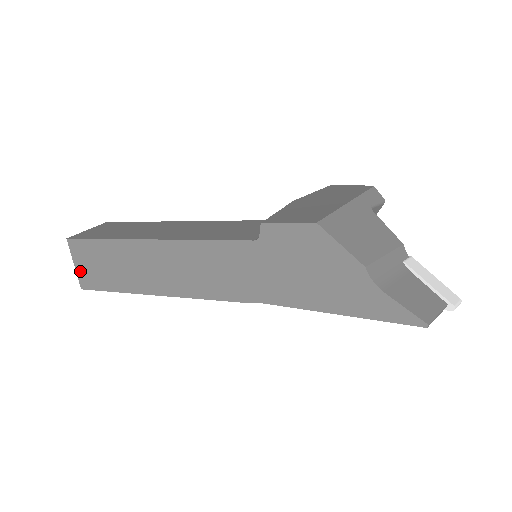
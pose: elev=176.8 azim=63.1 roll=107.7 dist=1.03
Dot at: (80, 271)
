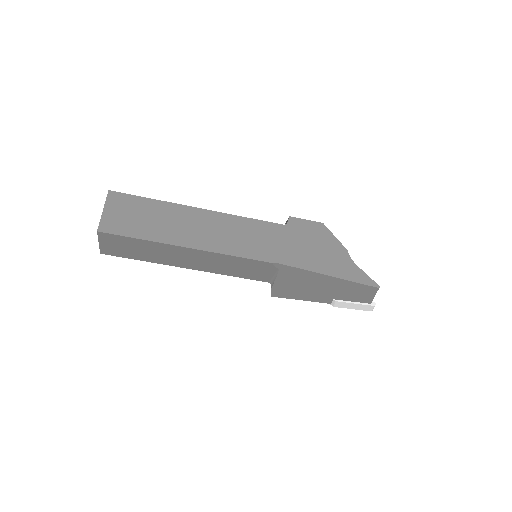
Dot at: (107, 216)
